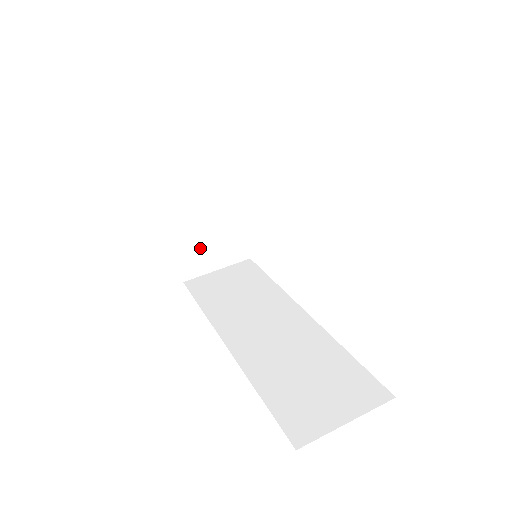
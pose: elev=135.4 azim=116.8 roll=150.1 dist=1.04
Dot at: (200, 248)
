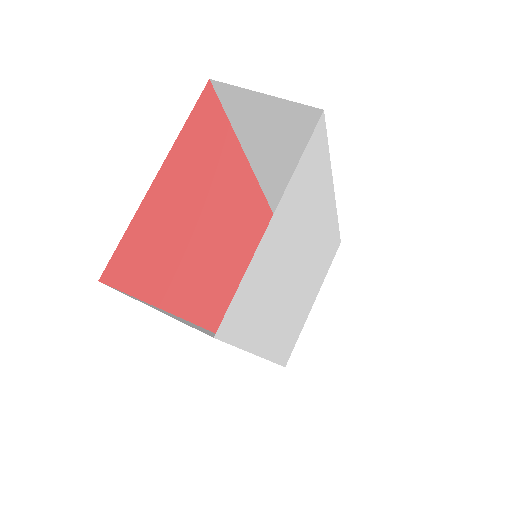
Dot at: occluded
